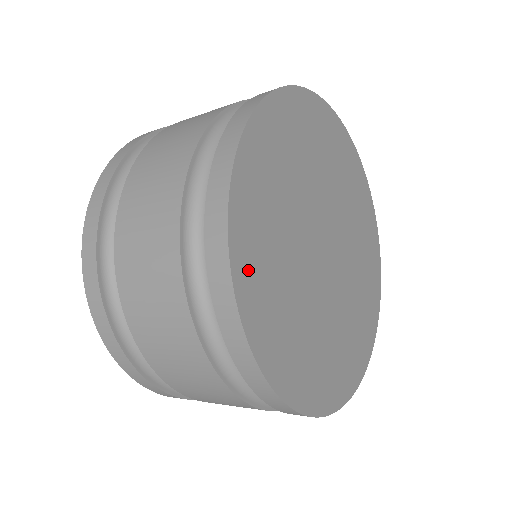
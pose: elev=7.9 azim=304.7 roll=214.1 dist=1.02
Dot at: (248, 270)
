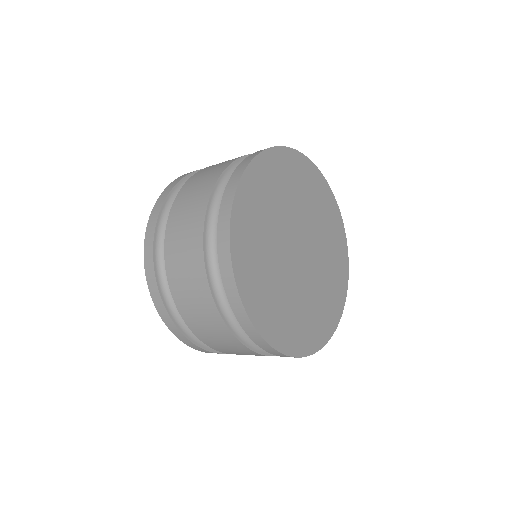
Dot at: (243, 212)
